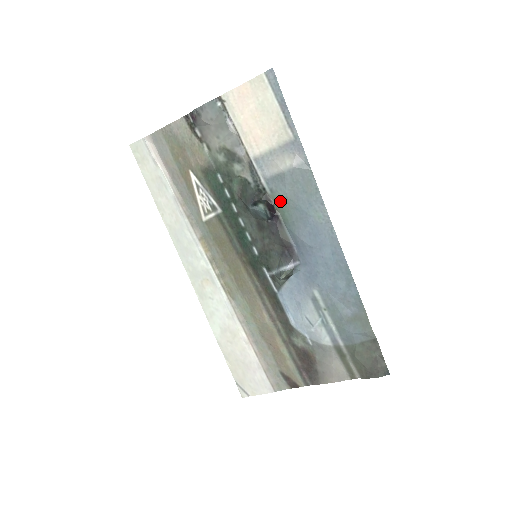
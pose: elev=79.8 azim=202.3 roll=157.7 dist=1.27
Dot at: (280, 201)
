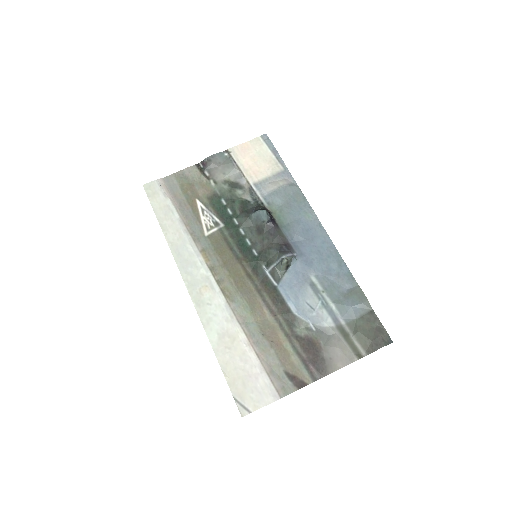
Dot at: (276, 210)
